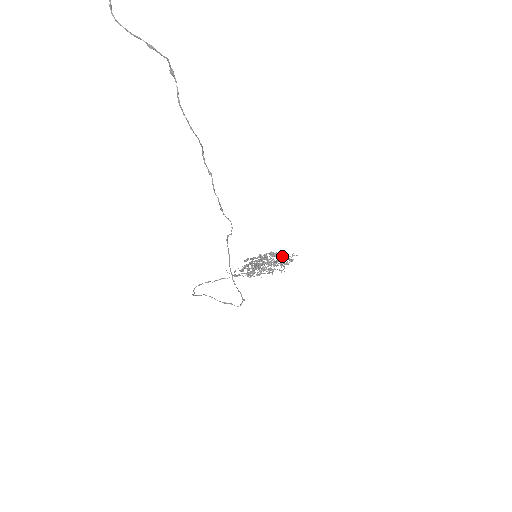
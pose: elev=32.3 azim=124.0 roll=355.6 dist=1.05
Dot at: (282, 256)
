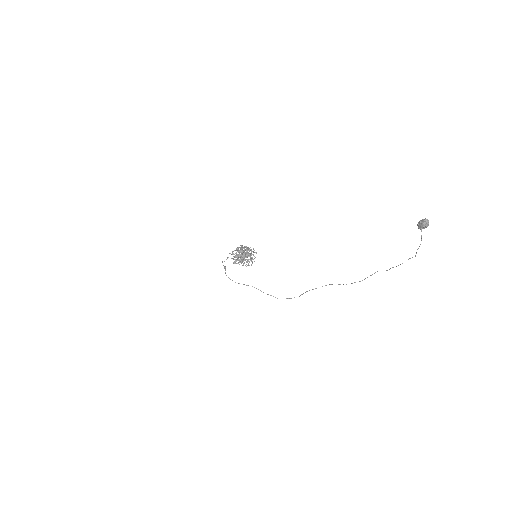
Dot at: occluded
